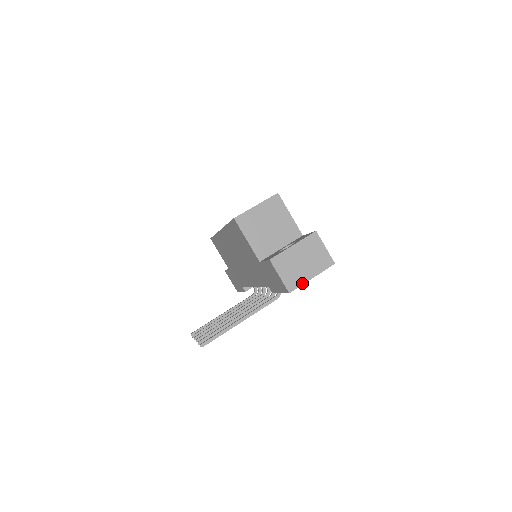
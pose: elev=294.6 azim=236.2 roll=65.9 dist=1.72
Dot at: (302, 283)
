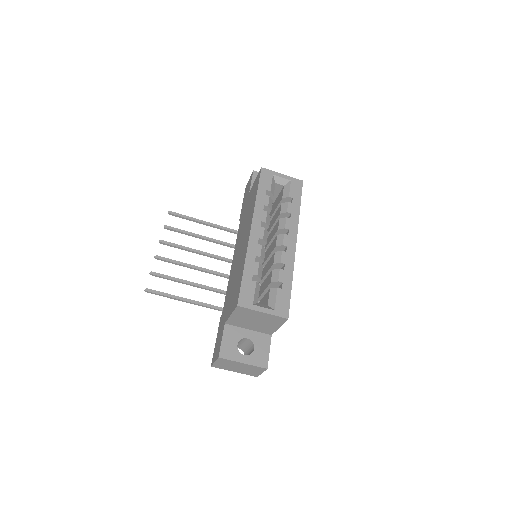
Dot at: (225, 369)
